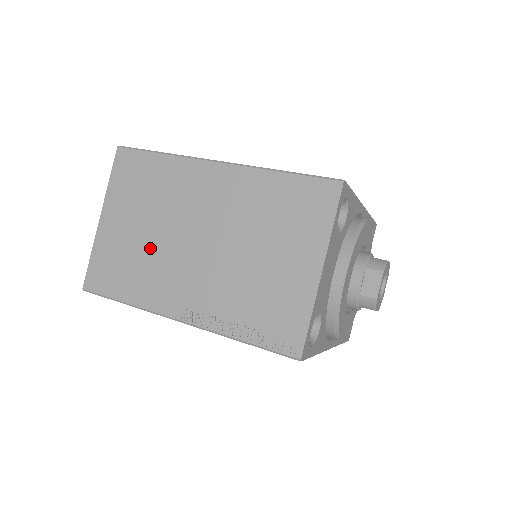
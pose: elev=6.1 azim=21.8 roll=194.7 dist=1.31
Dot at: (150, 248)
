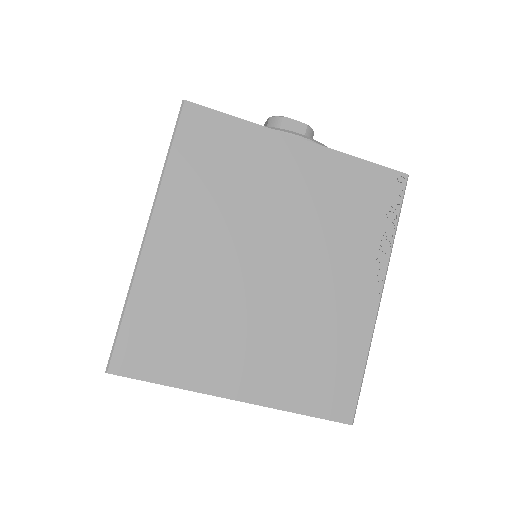
Dot at: occluded
